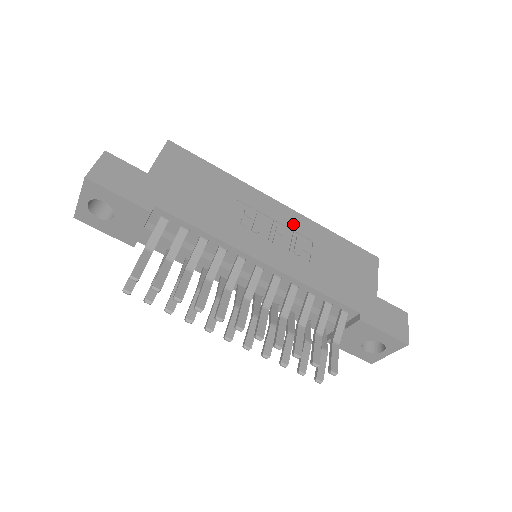
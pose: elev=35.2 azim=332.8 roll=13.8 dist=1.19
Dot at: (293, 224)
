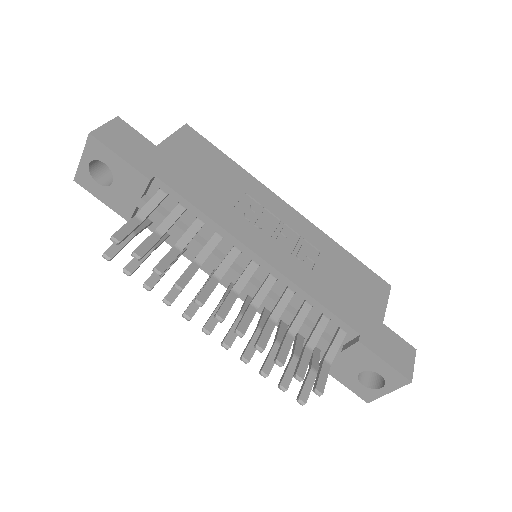
Dot at: (301, 230)
